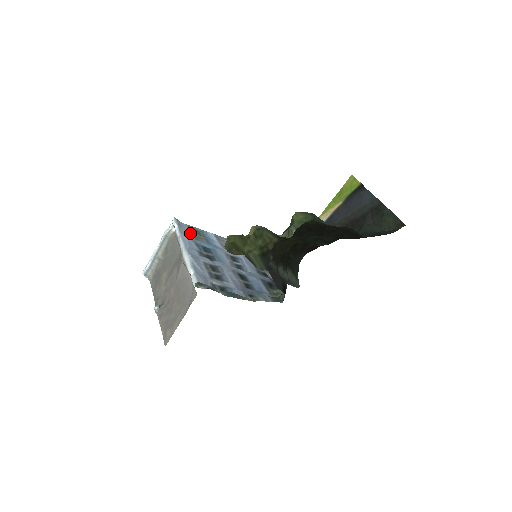
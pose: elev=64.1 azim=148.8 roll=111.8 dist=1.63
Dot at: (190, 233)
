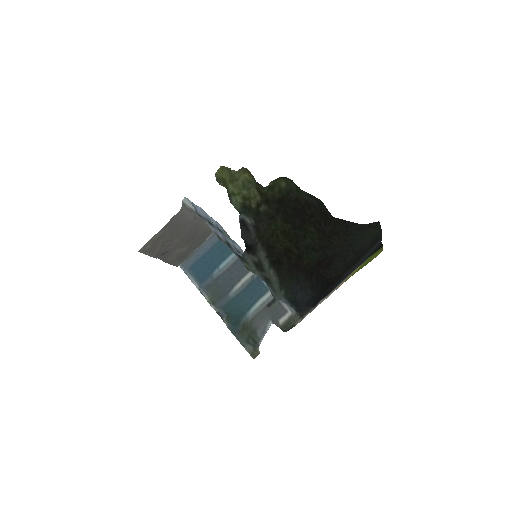
Dot at: (221, 228)
